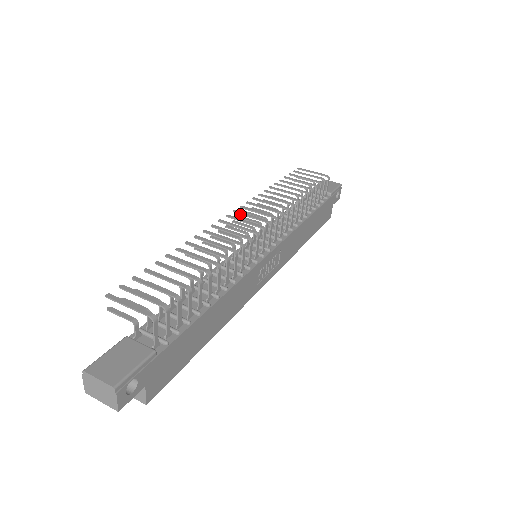
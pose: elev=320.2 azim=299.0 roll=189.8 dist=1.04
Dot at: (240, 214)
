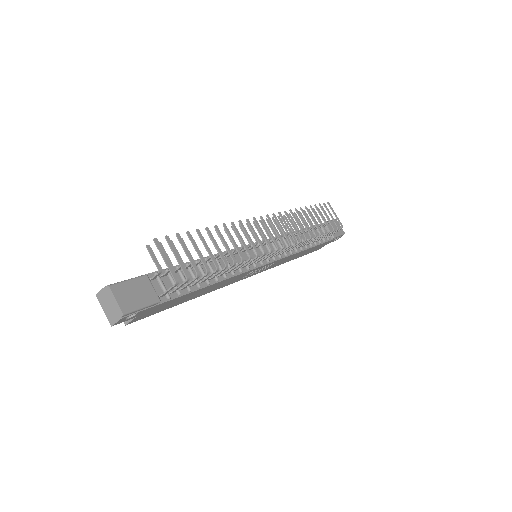
Dot at: (270, 222)
